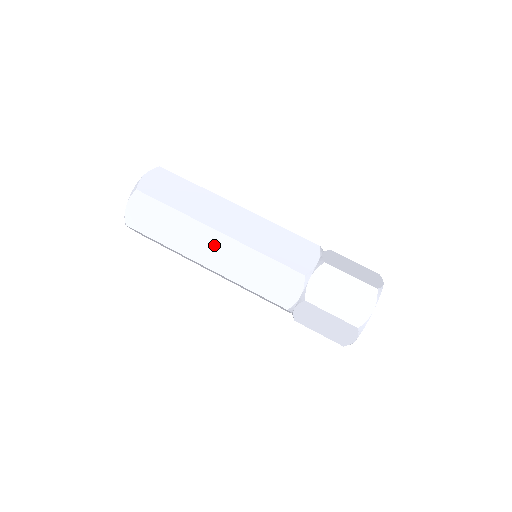
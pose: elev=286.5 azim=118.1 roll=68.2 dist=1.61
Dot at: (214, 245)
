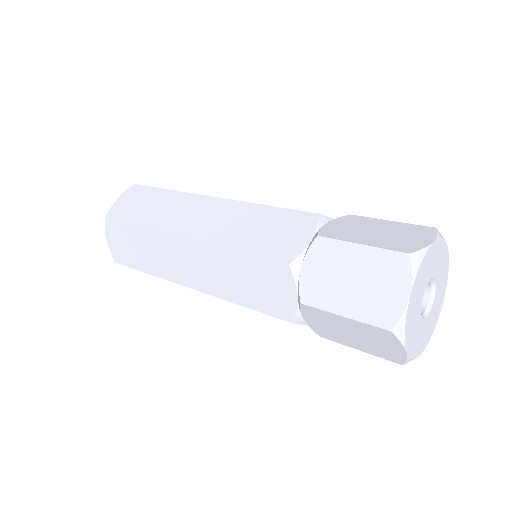
Dot at: (185, 257)
